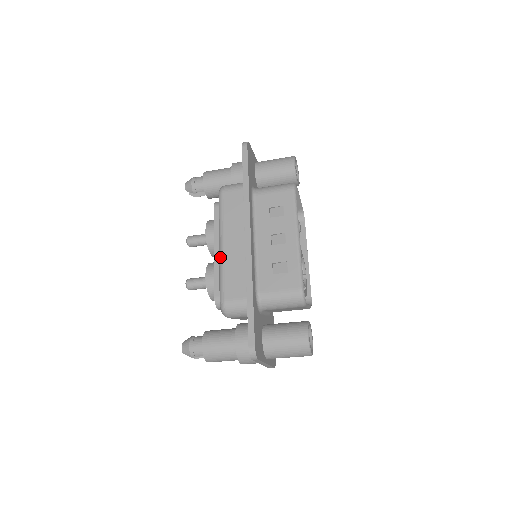
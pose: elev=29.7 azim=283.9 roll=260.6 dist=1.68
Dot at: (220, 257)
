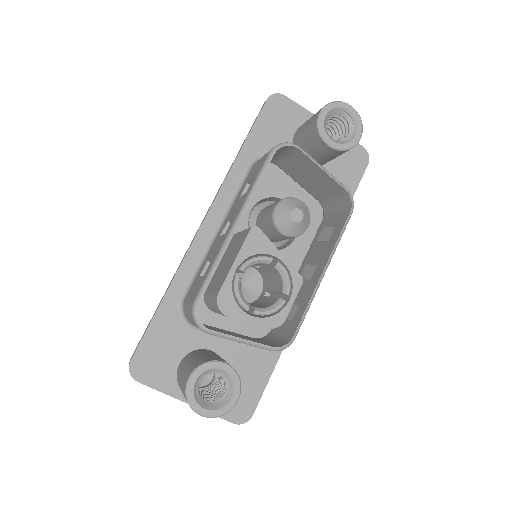
Dot at: occluded
